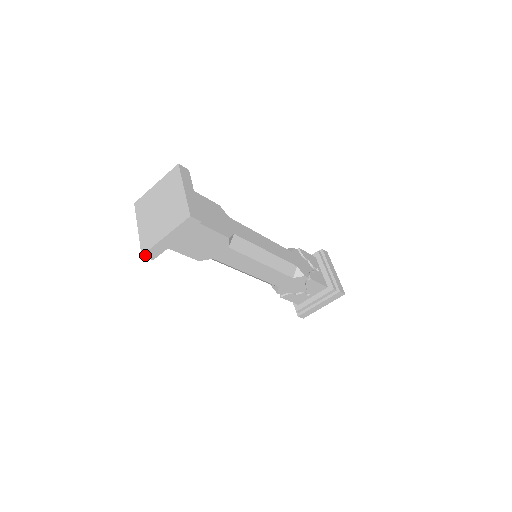
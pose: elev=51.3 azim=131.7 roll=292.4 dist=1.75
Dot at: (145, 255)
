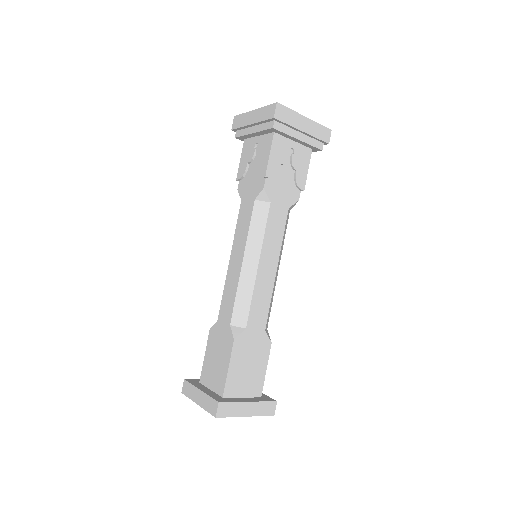
Dot at: occluded
